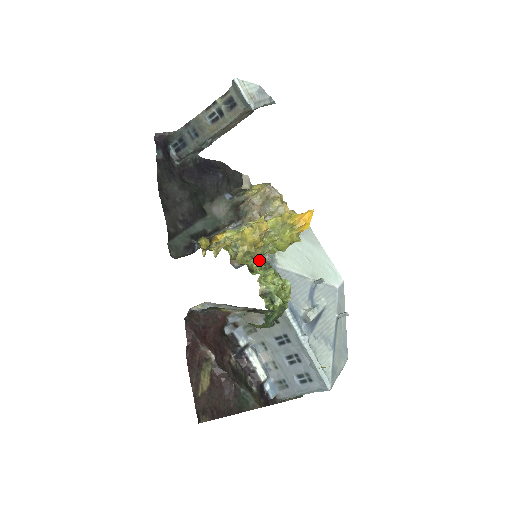
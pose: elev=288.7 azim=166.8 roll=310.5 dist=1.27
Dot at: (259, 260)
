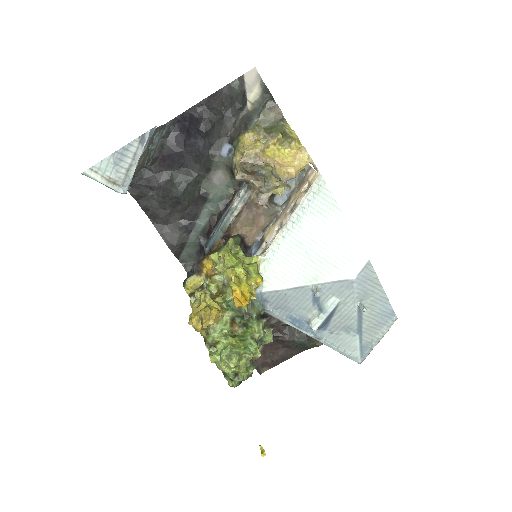
Dot at: (233, 306)
